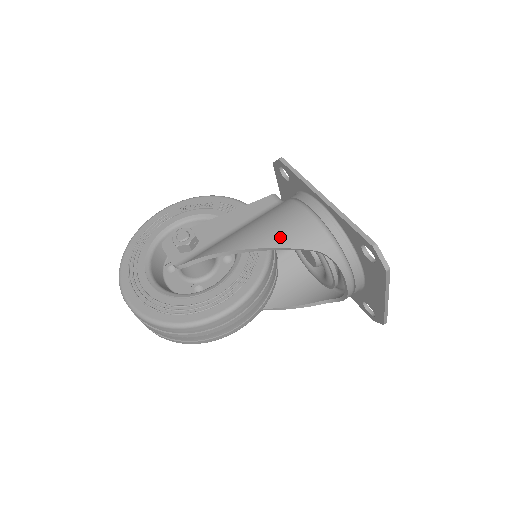
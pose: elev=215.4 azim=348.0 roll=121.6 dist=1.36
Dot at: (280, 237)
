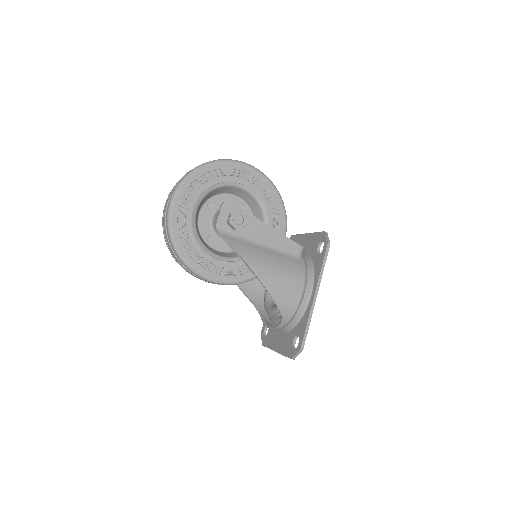
Dot at: (276, 289)
